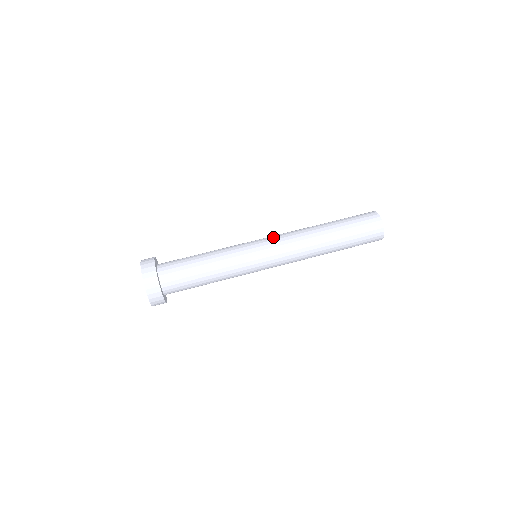
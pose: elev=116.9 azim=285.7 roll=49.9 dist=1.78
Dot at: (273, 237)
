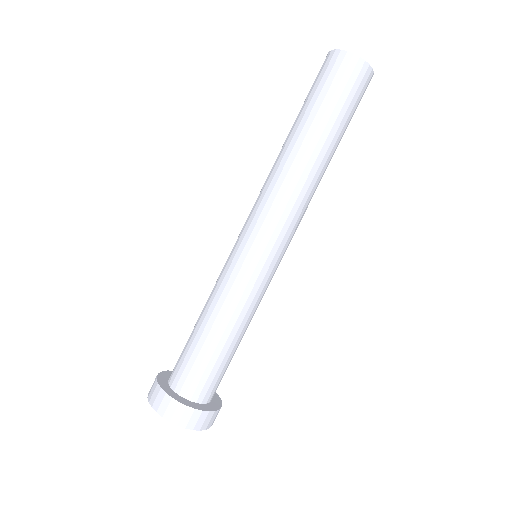
Dot at: (268, 226)
